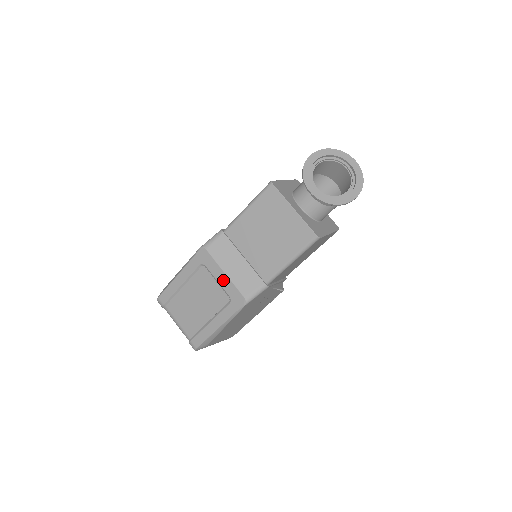
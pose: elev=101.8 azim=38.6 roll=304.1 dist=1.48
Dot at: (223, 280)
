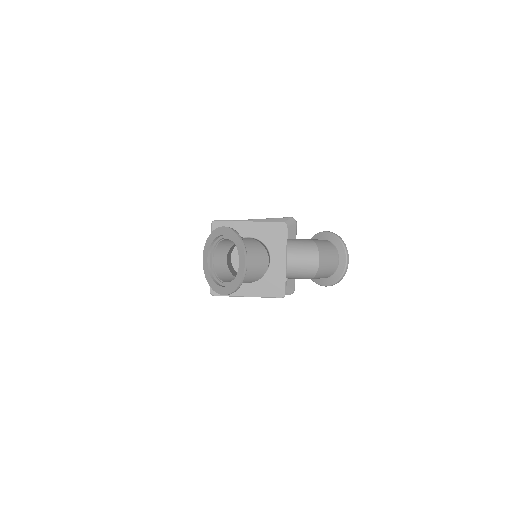
Dot at: occluded
